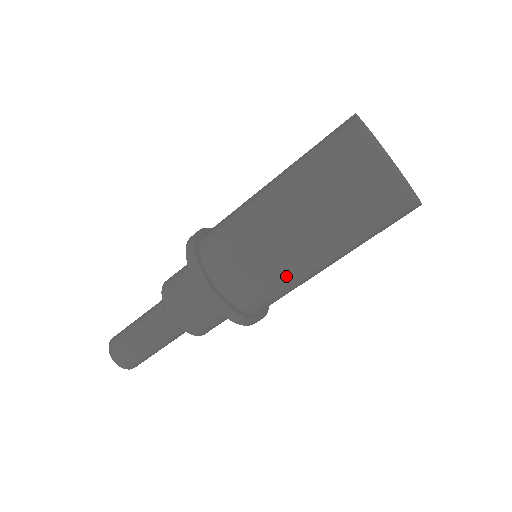
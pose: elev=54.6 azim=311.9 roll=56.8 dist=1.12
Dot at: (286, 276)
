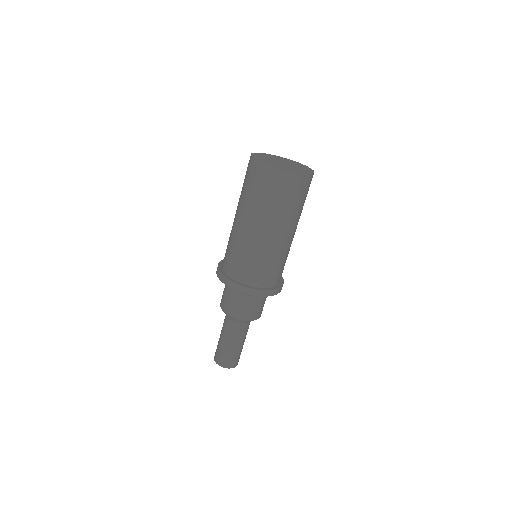
Dot at: (274, 254)
